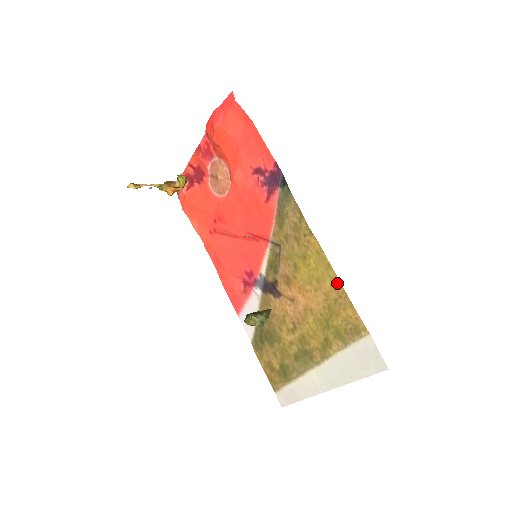
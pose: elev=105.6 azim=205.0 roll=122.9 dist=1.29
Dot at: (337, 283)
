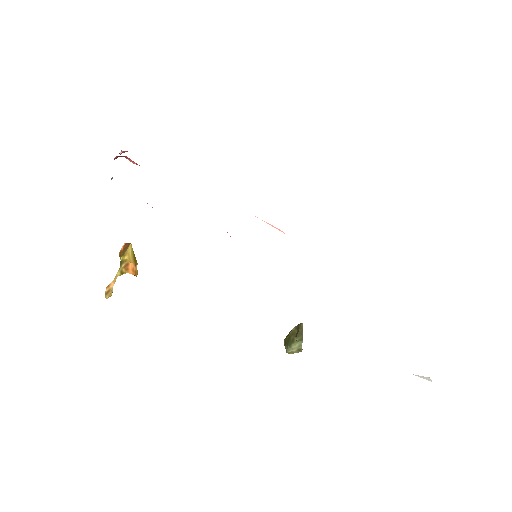
Dot at: occluded
